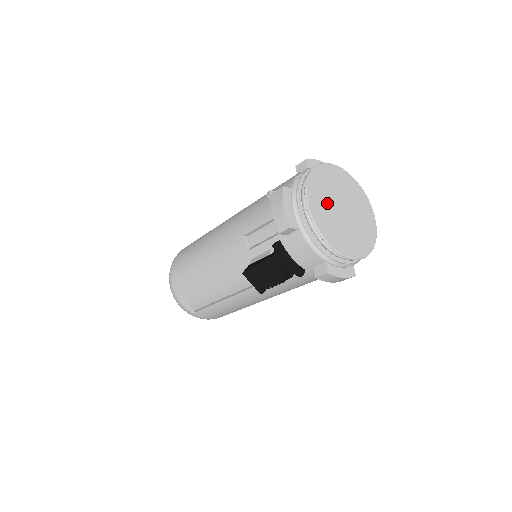
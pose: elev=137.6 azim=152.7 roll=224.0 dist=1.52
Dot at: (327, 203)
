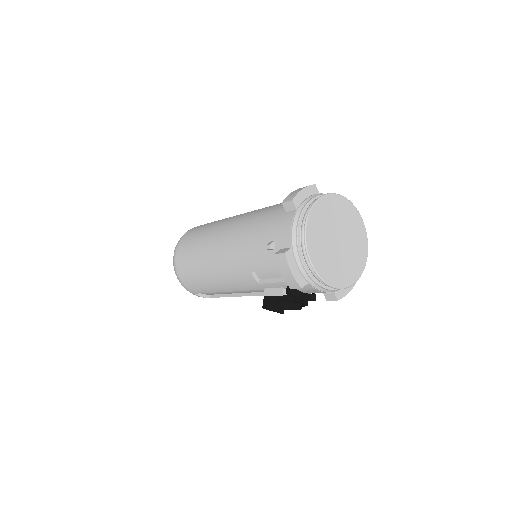
Dot at: (326, 249)
